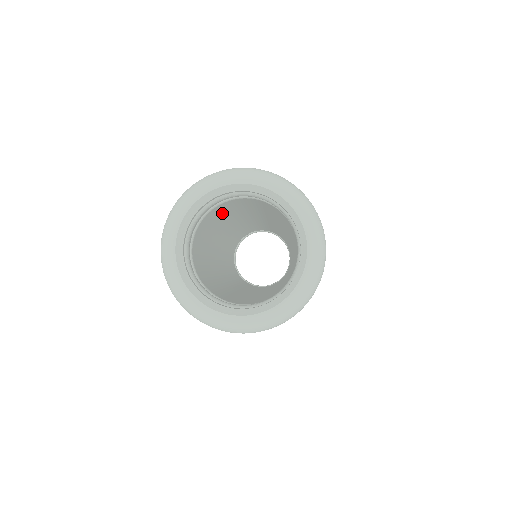
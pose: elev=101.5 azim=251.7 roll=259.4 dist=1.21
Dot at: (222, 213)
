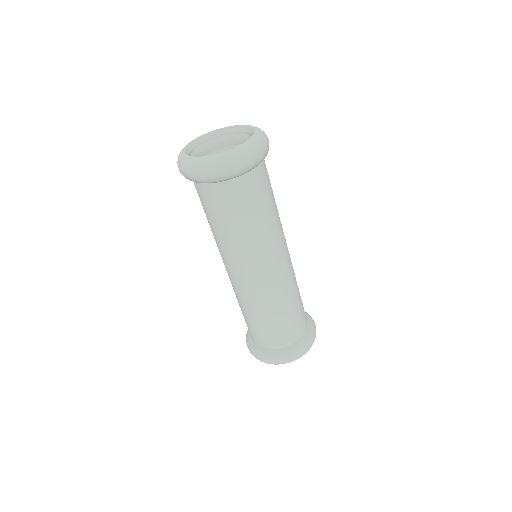
Dot at: occluded
